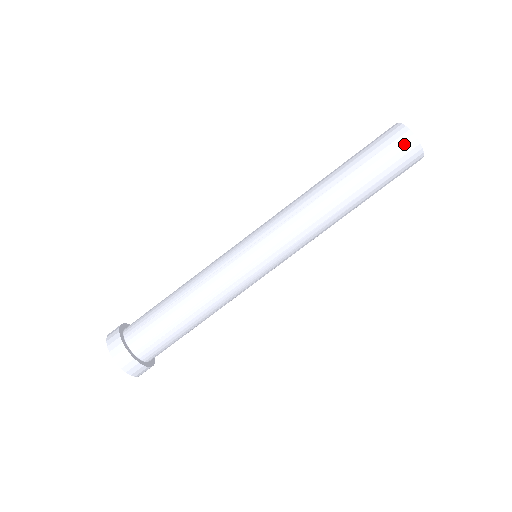
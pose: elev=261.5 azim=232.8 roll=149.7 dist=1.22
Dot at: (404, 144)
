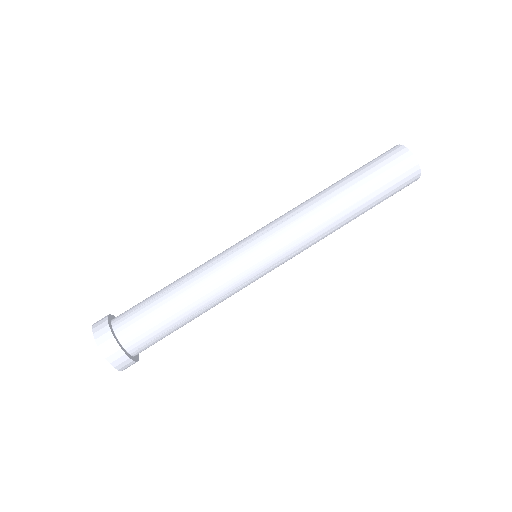
Dot at: (401, 158)
